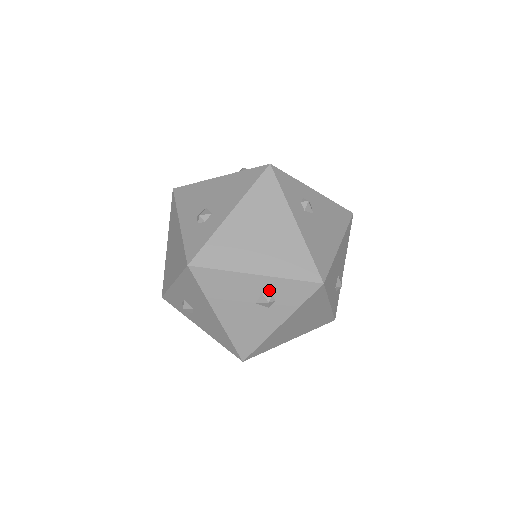
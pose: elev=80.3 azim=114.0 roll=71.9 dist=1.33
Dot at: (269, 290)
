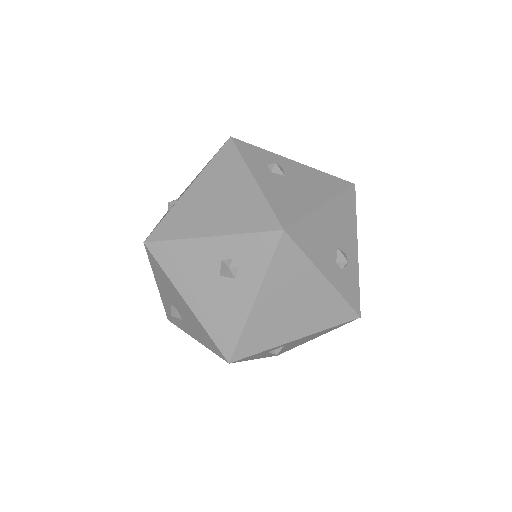
Dot at: (228, 254)
